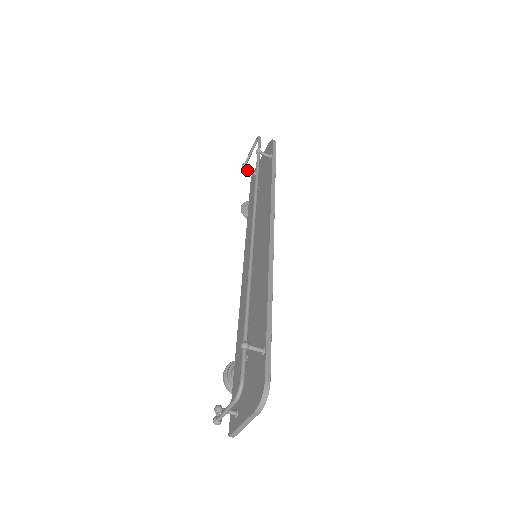
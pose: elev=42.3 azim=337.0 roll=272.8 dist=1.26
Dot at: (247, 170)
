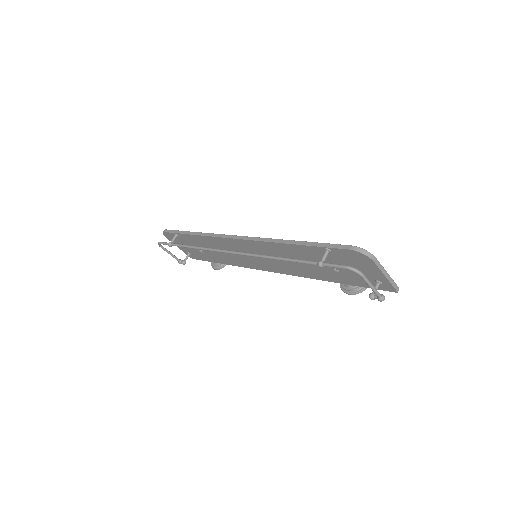
Dot at: (185, 260)
